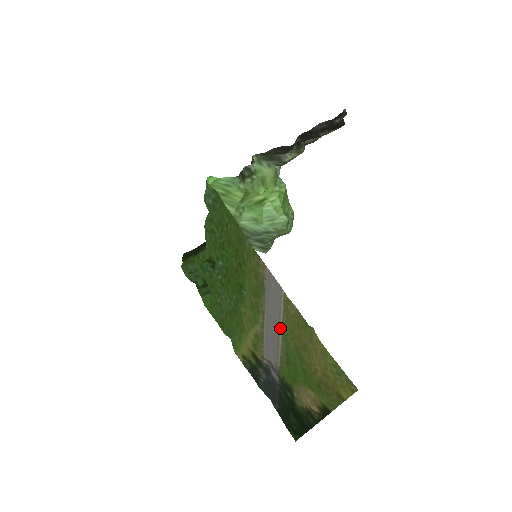
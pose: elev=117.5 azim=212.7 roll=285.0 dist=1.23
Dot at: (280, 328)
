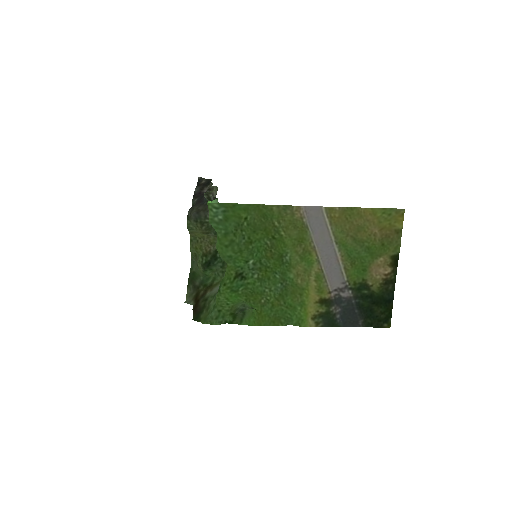
Dot at: (333, 242)
